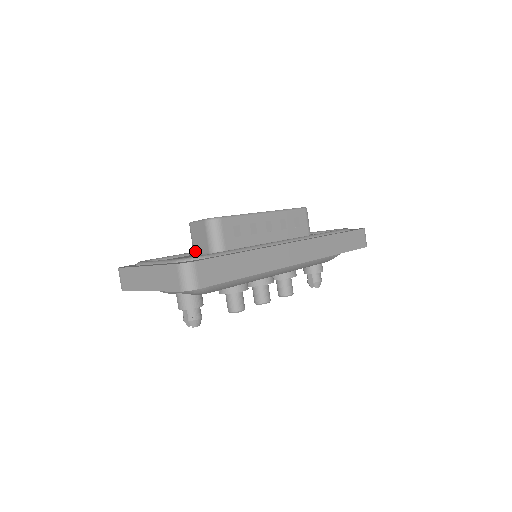
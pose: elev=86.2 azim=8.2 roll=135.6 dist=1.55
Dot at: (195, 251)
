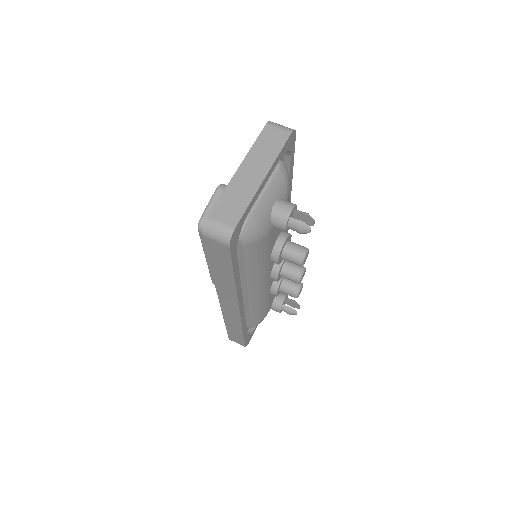
Dot at: occluded
